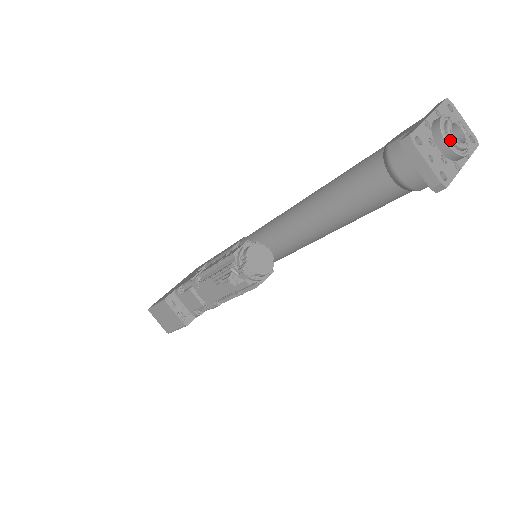
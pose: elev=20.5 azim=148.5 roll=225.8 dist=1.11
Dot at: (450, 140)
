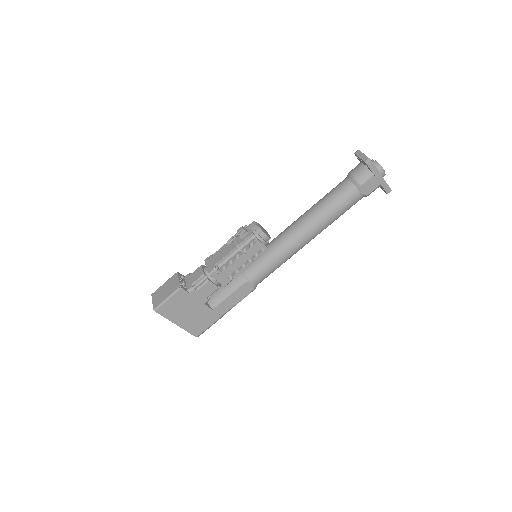
Dot at: (375, 162)
